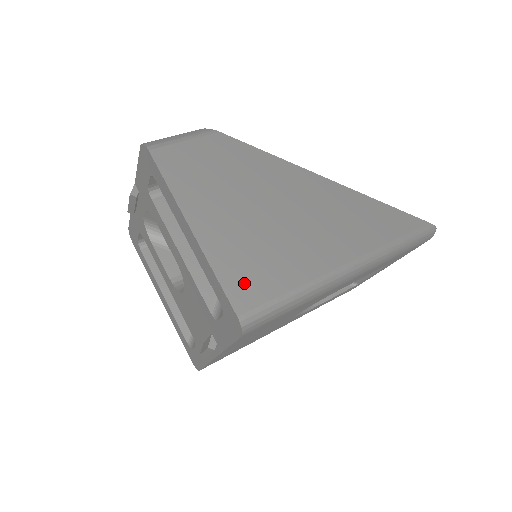
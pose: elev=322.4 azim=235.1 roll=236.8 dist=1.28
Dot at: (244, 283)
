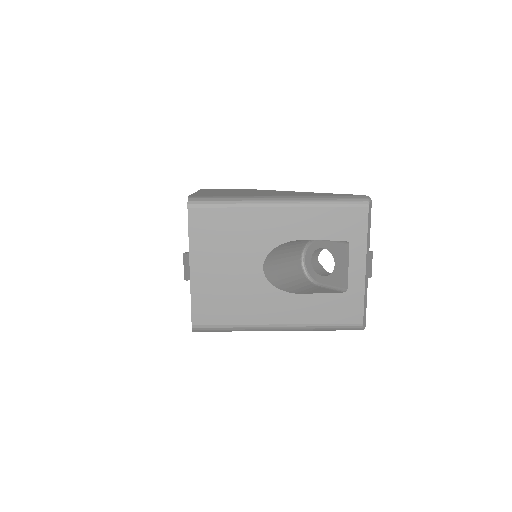
Dot at: occluded
